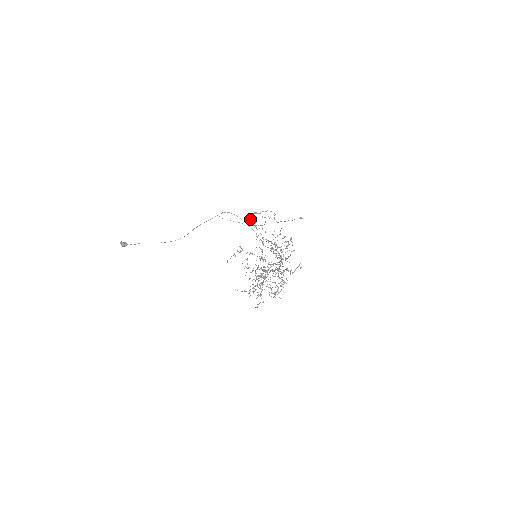
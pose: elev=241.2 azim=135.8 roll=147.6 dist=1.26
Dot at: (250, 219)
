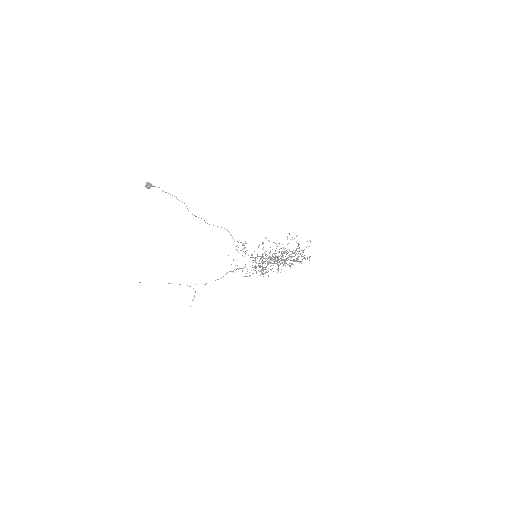
Dot at: occluded
